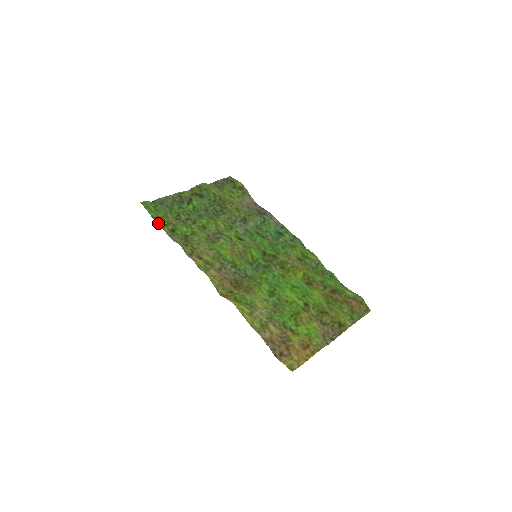
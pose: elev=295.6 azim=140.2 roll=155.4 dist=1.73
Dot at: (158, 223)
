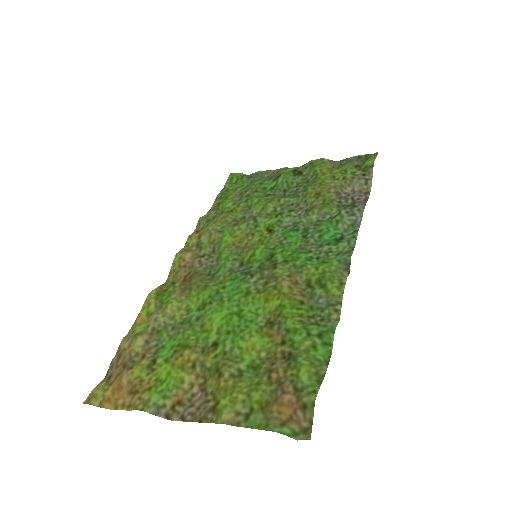
Dot at: (218, 195)
